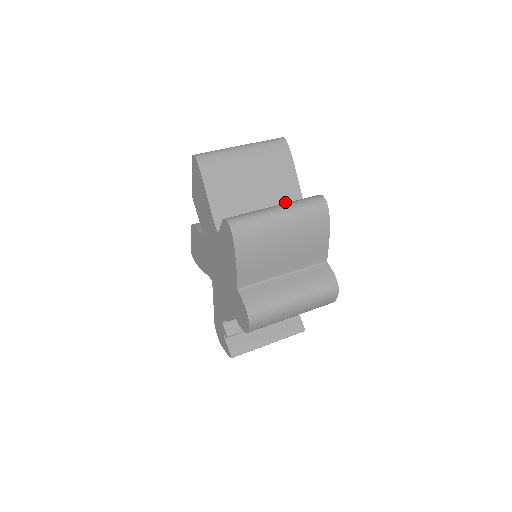
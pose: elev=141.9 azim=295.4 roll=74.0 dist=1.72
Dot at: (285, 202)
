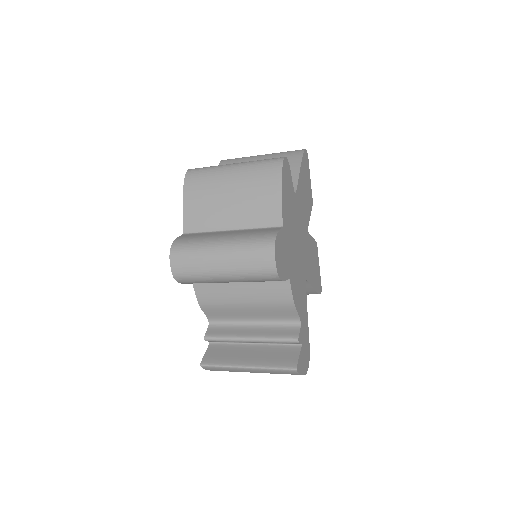
Dot at: occluded
